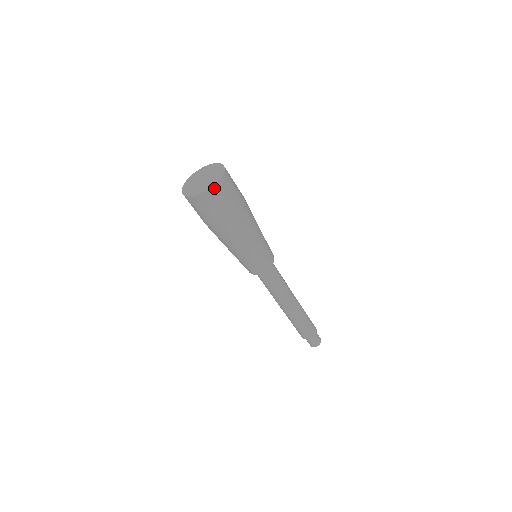
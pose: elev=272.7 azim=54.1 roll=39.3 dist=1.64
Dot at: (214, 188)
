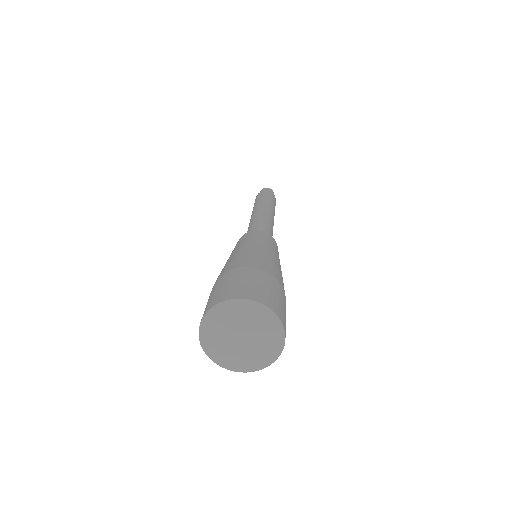
Dot at: (279, 354)
